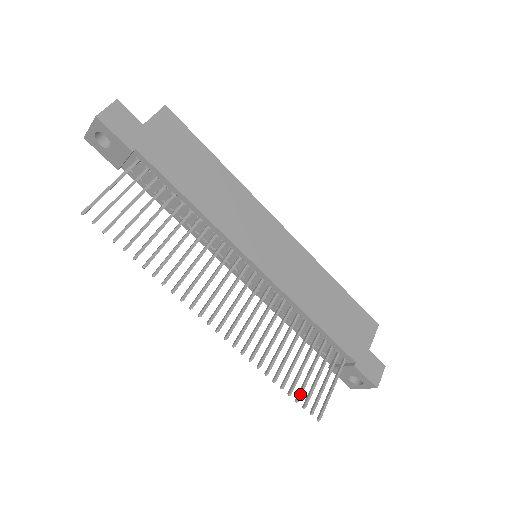
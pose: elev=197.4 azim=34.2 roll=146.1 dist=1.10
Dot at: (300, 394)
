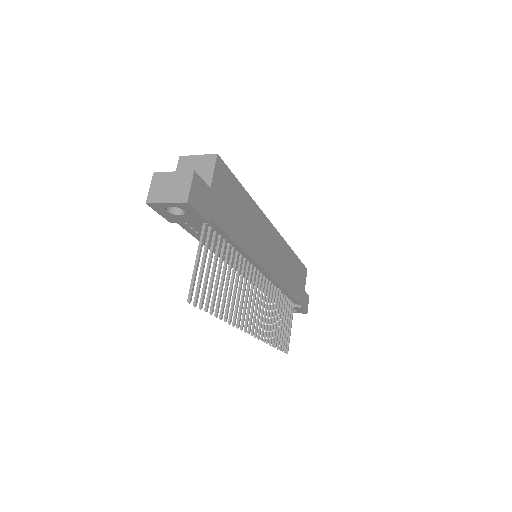
Dot at: occluded
